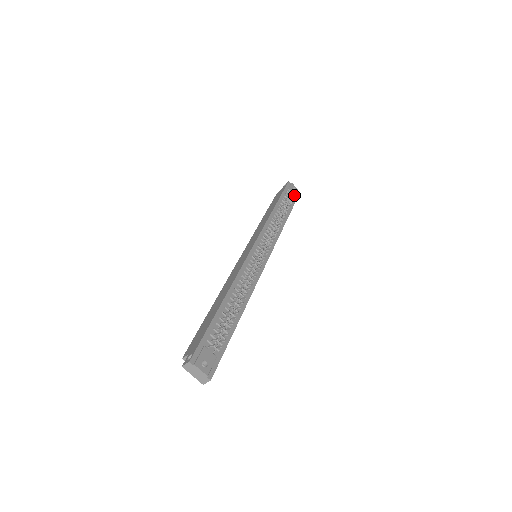
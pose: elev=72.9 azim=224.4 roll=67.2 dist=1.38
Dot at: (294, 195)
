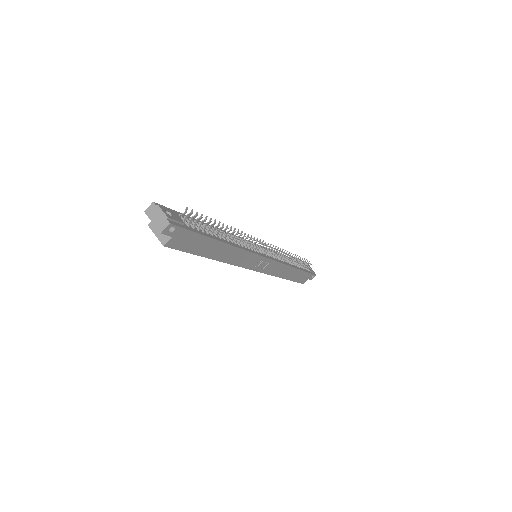
Dot at: (309, 270)
